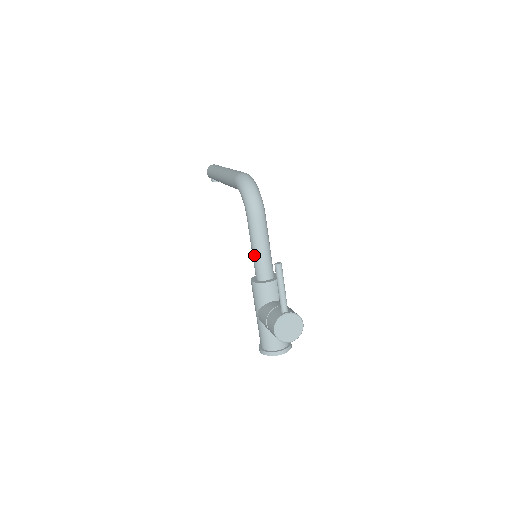
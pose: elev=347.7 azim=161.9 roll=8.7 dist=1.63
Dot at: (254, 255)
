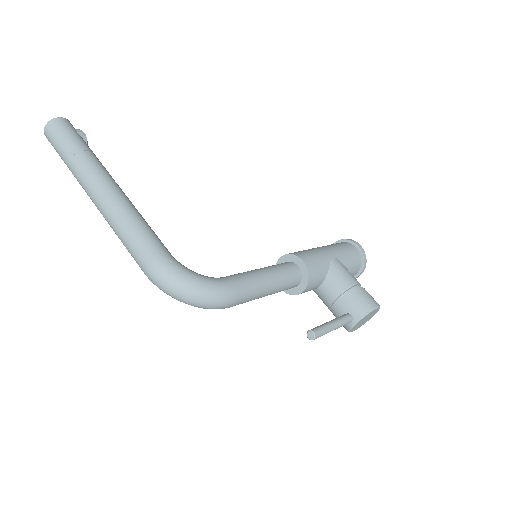
Dot at: occluded
